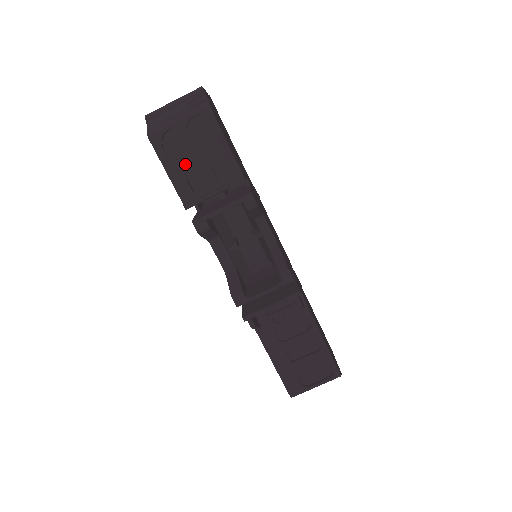
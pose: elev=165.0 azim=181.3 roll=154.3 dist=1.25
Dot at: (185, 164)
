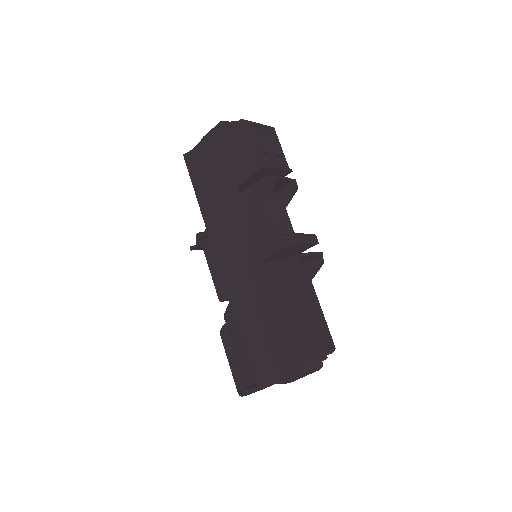
Dot at: (262, 145)
